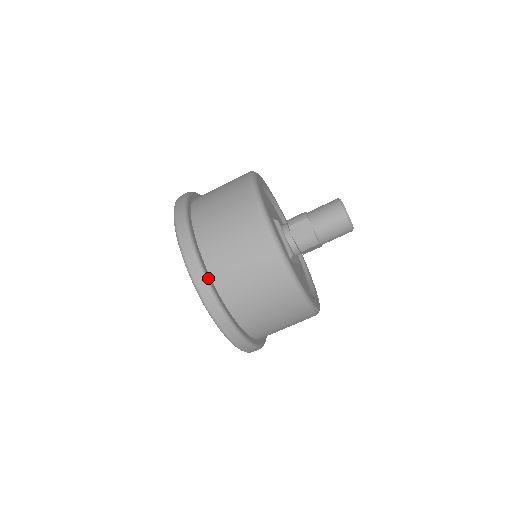
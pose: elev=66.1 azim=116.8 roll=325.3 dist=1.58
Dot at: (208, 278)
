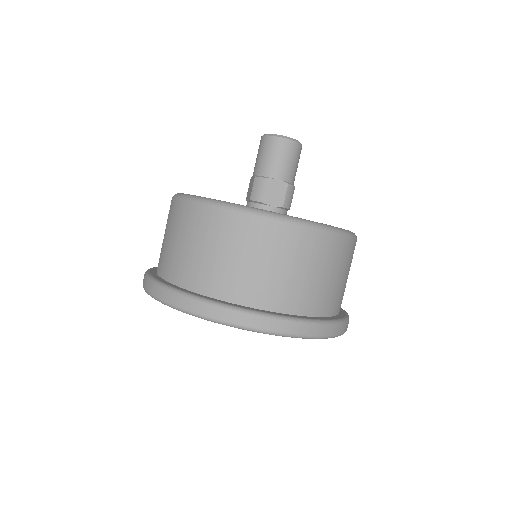
Dot at: (298, 318)
